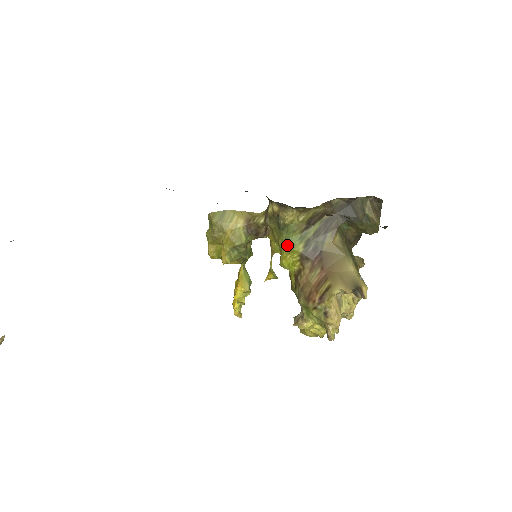
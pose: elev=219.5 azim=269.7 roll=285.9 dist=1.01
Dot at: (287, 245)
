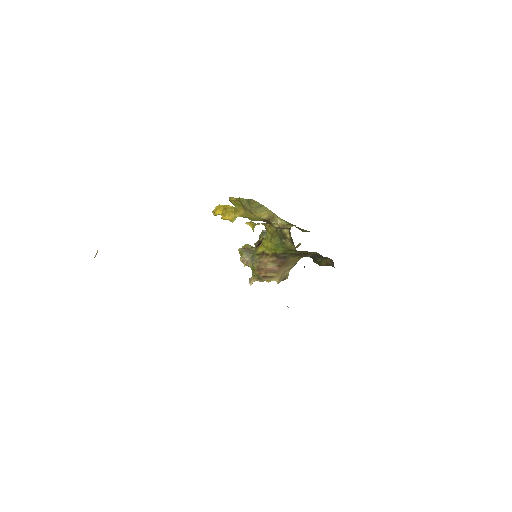
Dot at: (275, 247)
